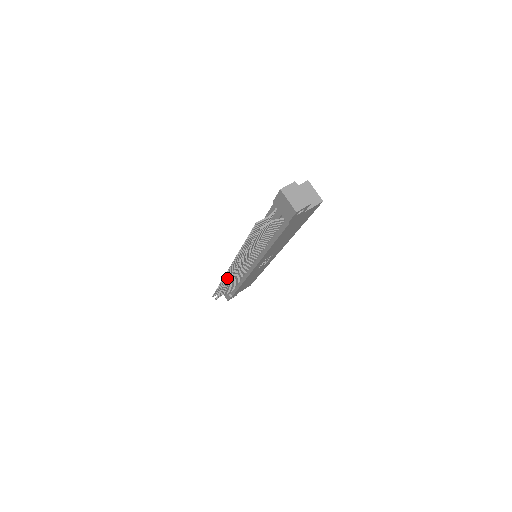
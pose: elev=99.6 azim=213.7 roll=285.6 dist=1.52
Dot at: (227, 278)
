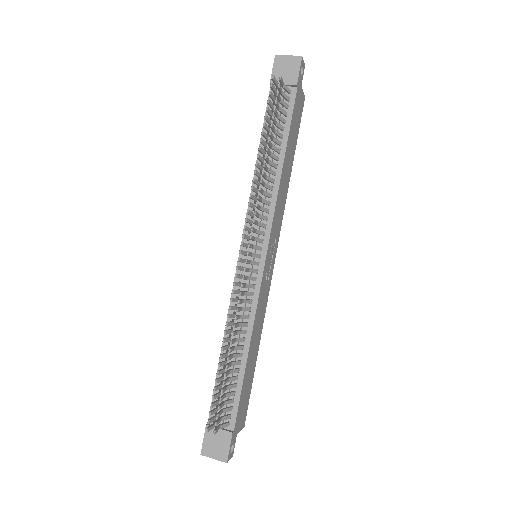
Dot at: (231, 316)
